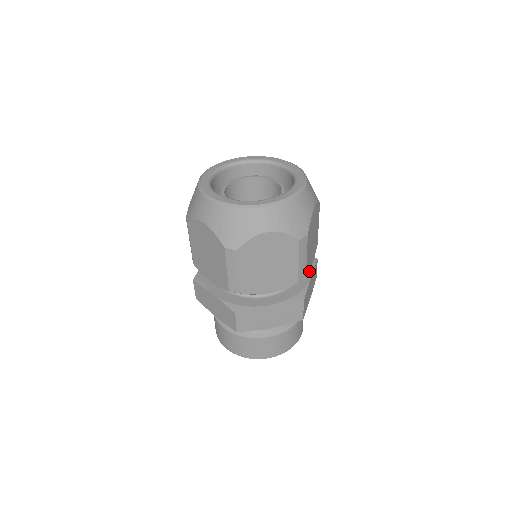
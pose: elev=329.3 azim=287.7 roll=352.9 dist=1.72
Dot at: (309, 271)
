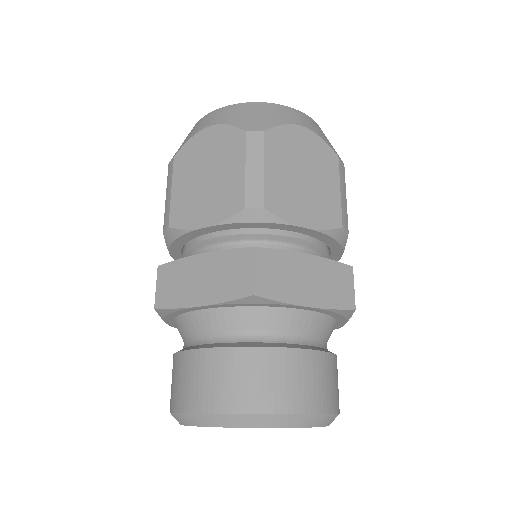
Dot at: occluded
